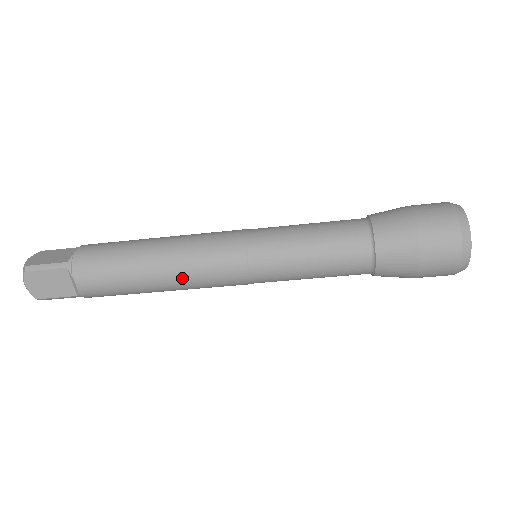
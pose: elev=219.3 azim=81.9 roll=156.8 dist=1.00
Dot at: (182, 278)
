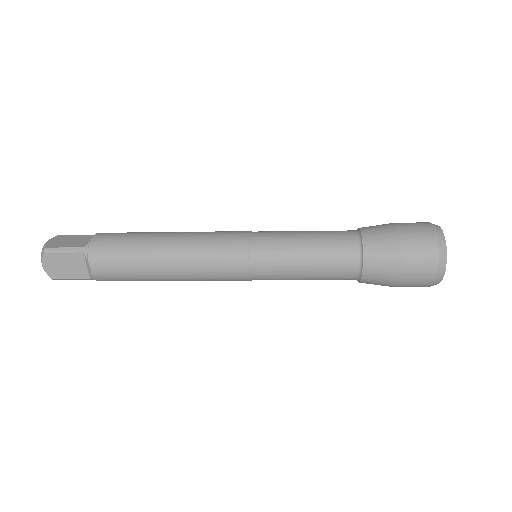
Dot at: (188, 270)
